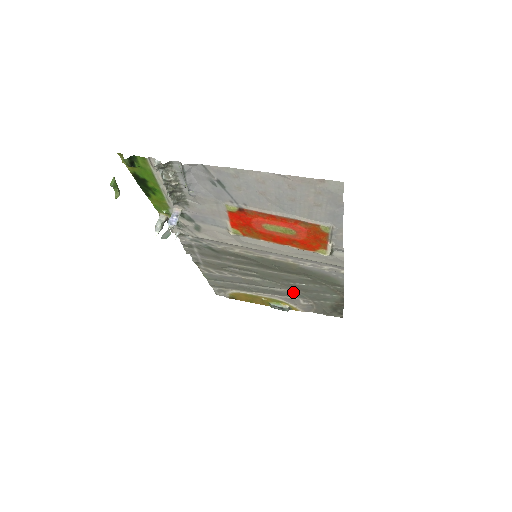
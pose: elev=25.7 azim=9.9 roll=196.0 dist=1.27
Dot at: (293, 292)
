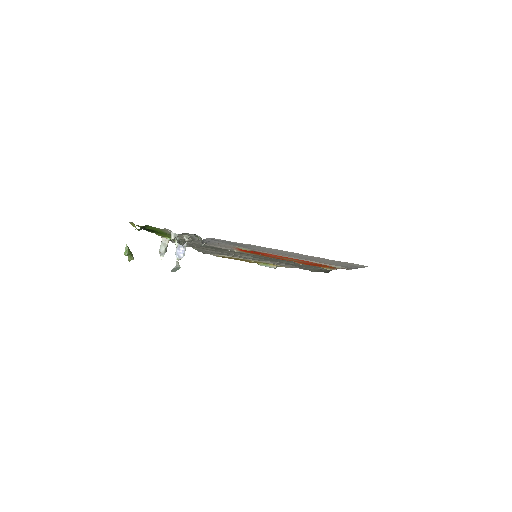
Dot at: (284, 263)
